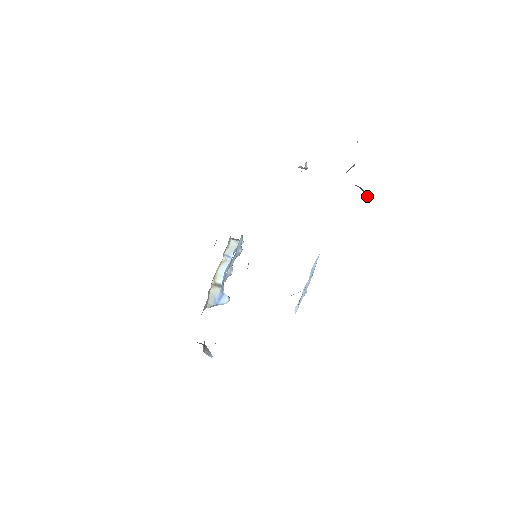
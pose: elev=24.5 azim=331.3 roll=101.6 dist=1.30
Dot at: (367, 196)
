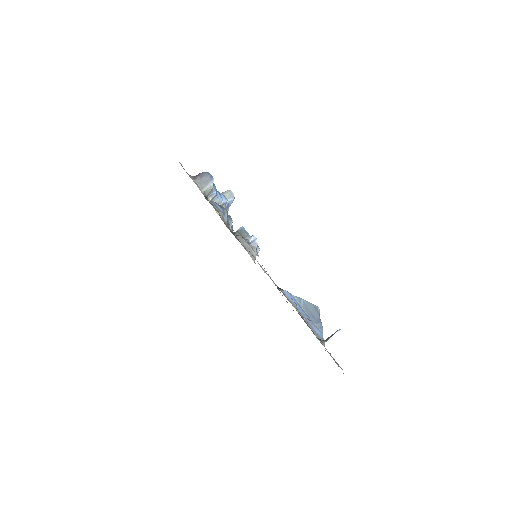
Dot at: occluded
